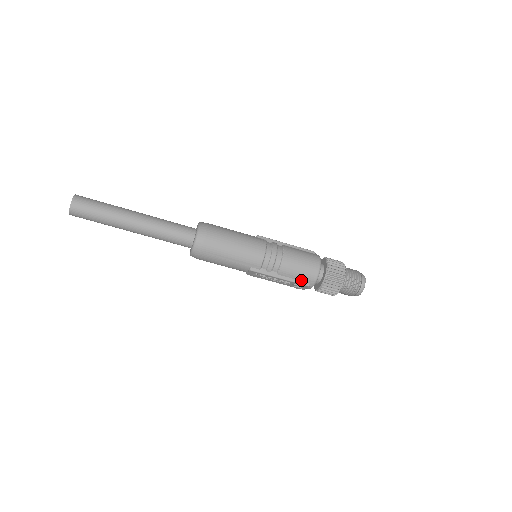
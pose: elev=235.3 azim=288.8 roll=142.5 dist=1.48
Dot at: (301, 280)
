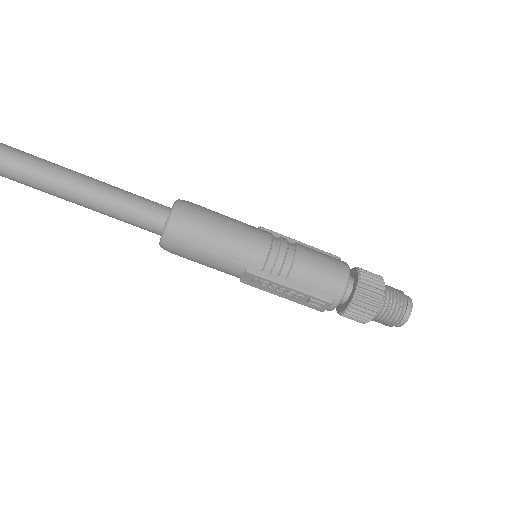
Dot at: (321, 293)
